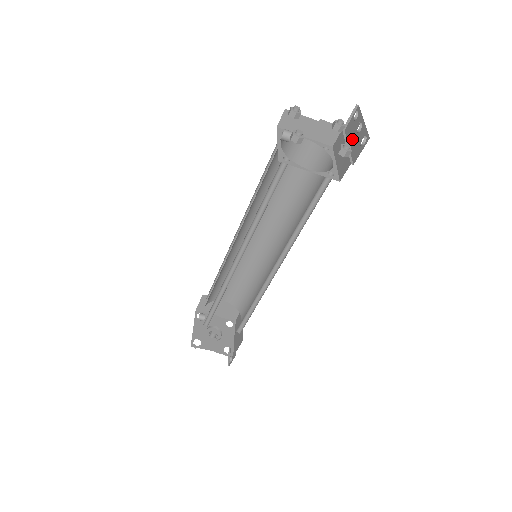
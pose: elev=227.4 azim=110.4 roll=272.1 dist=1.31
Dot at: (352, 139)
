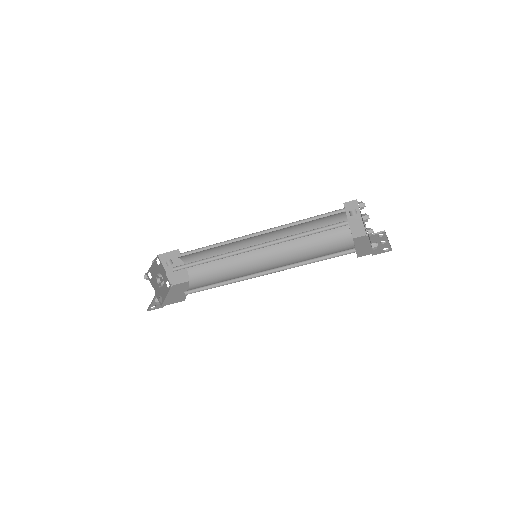
Dot at: occluded
